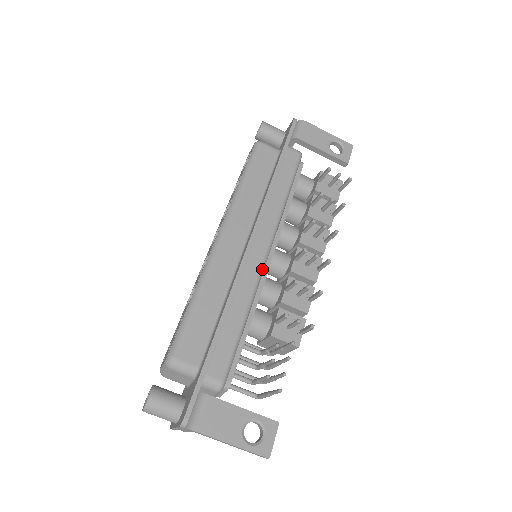
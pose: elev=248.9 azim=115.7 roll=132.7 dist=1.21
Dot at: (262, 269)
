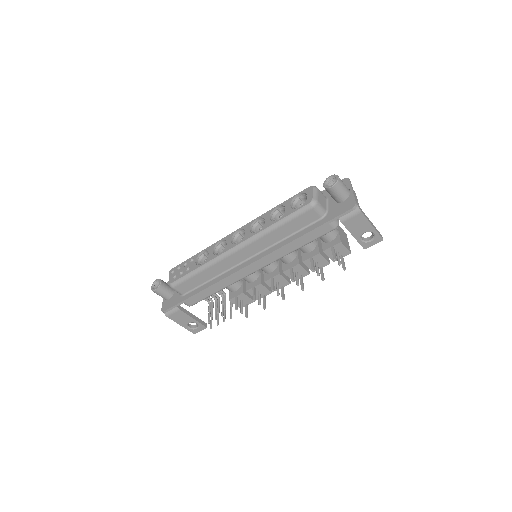
Dot at: (246, 276)
